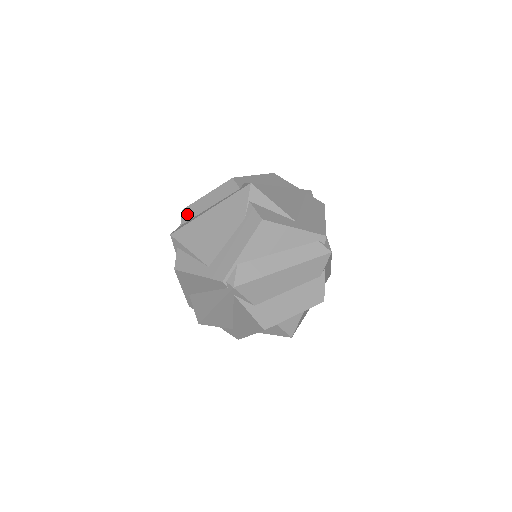
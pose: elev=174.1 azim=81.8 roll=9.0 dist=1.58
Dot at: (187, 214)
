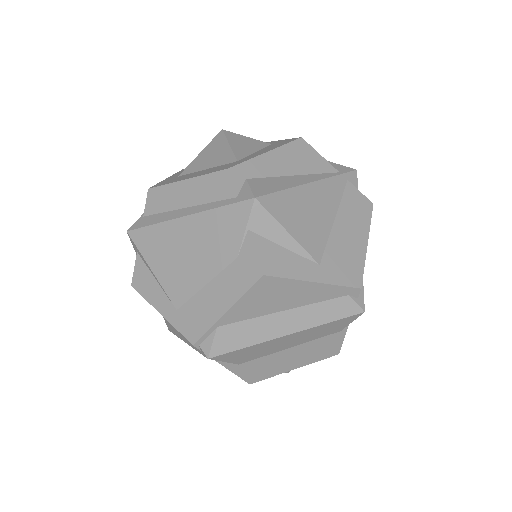
Dot at: (154, 201)
